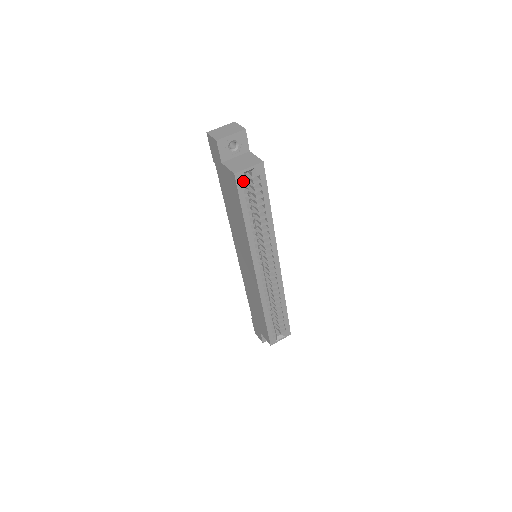
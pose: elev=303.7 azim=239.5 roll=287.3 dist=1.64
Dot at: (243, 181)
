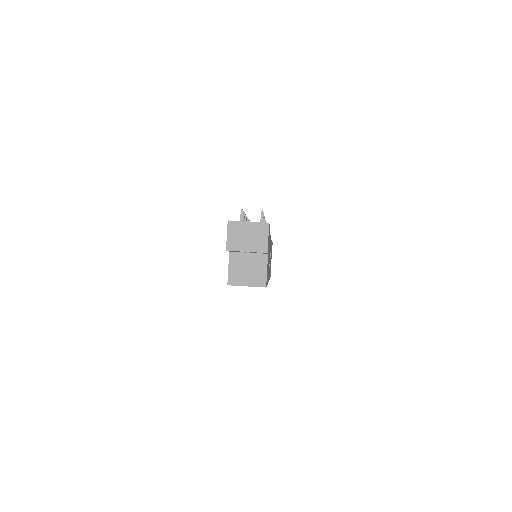
Dot at: occluded
